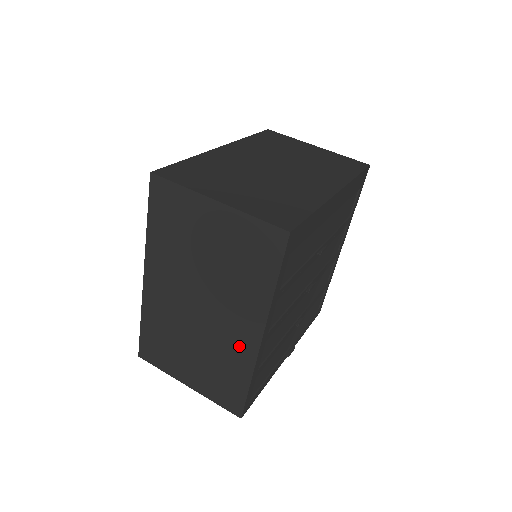
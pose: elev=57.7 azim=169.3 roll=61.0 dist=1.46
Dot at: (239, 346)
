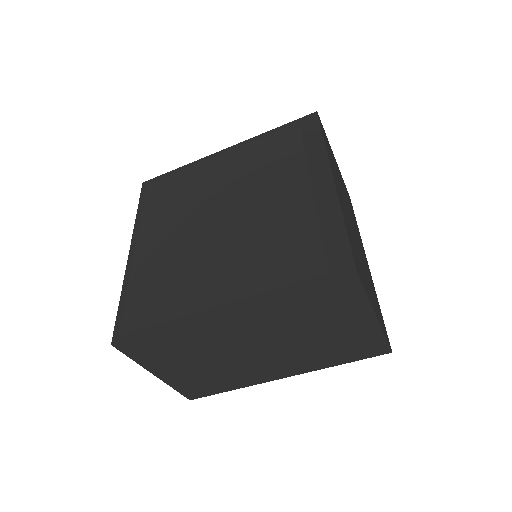
Dot at: (257, 375)
